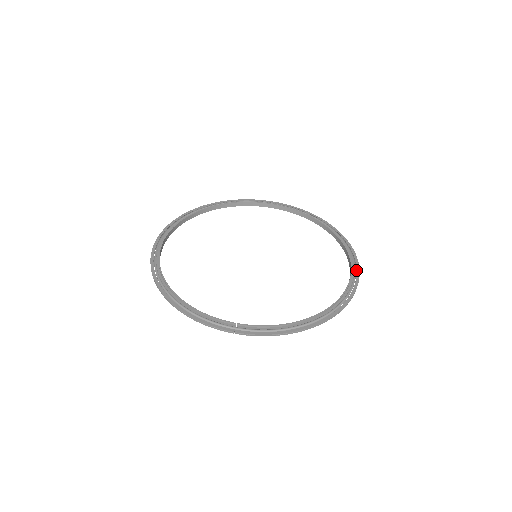
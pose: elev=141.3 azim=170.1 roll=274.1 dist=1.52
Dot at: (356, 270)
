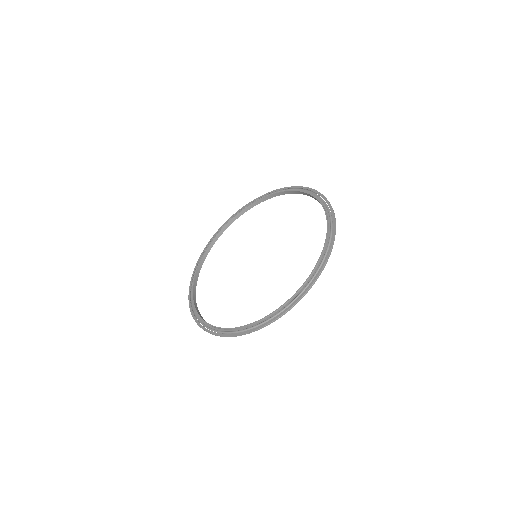
Dot at: (333, 222)
